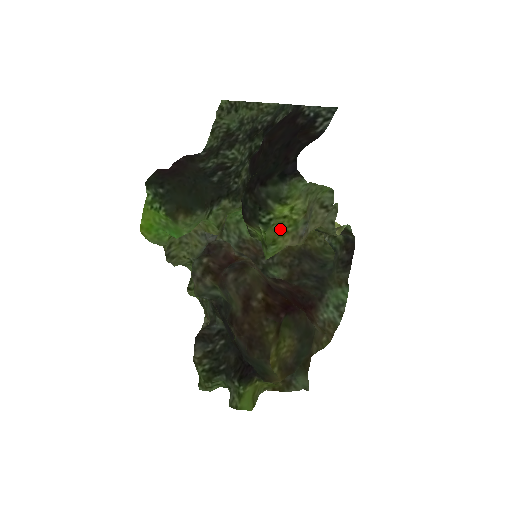
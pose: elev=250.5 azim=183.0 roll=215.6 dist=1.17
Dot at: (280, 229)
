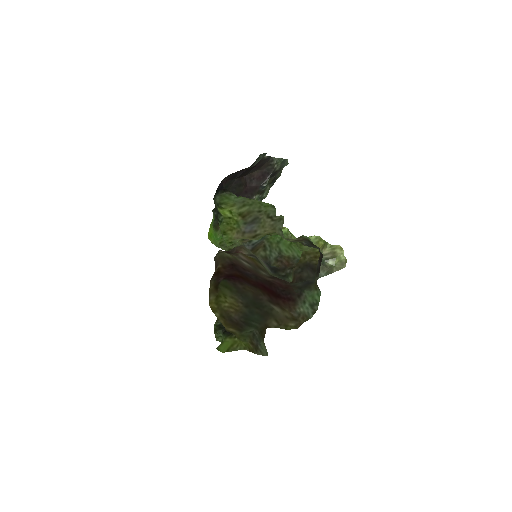
Dot at: (229, 226)
